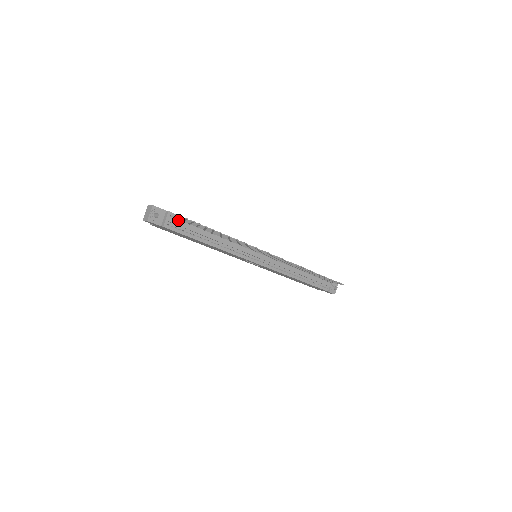
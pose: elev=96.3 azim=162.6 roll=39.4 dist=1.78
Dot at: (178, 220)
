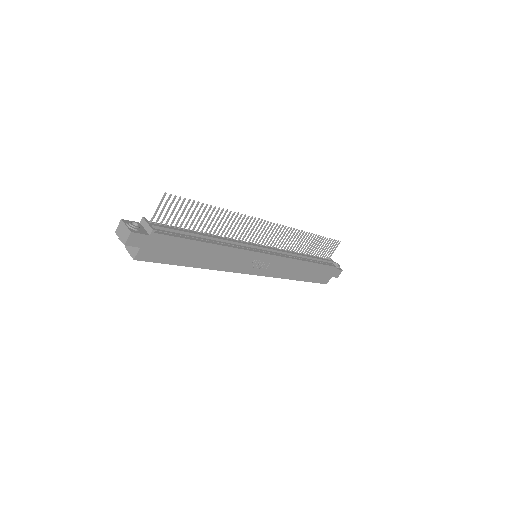
Dot at: occluded
